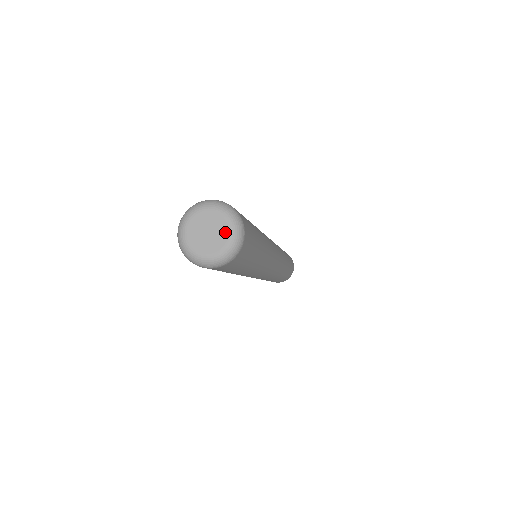
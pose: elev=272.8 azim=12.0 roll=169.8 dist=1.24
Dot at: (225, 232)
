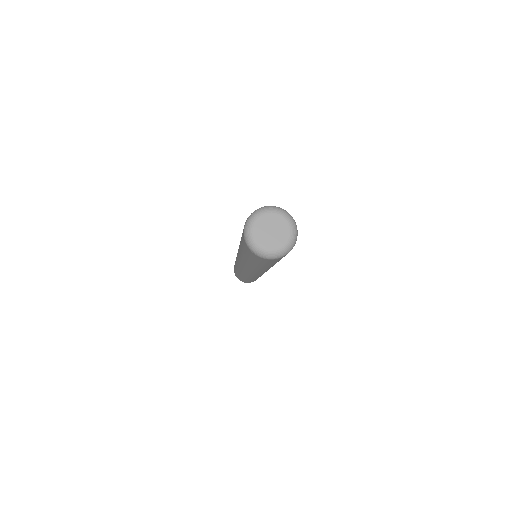
Dot at: (283, 240)
